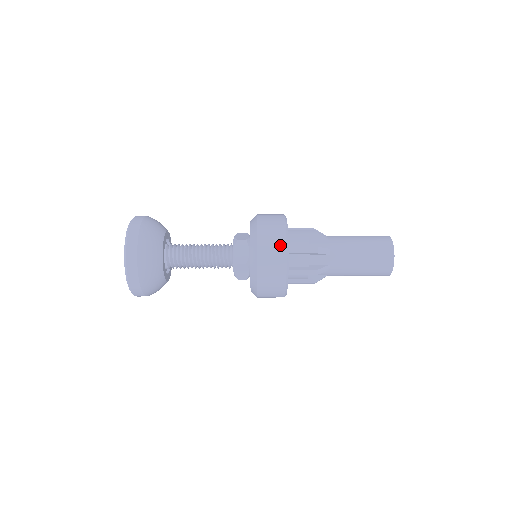
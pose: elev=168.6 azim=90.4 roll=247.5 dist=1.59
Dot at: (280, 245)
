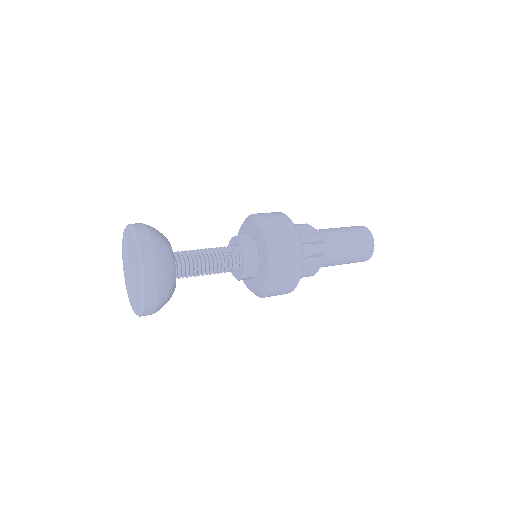
Dot at: (297, 267)
